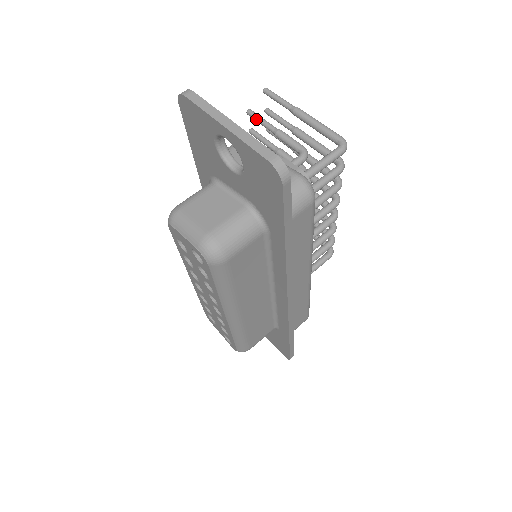
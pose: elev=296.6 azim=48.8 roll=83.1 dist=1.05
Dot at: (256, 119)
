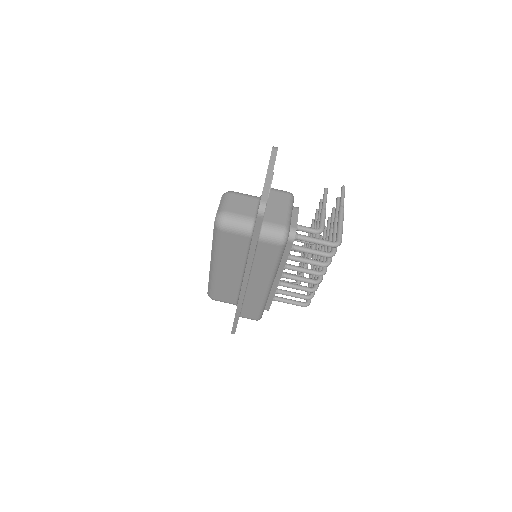
Dot at: (324, 195)
